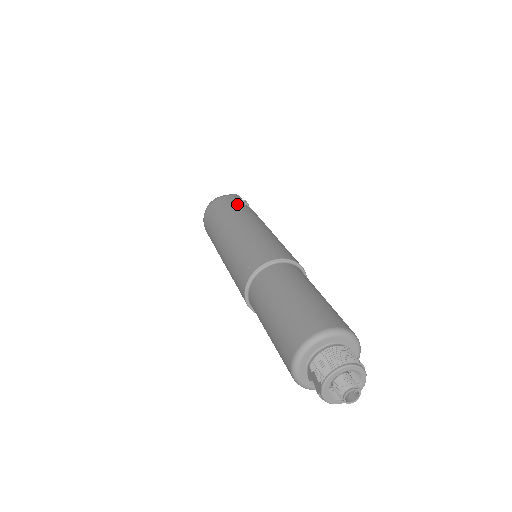
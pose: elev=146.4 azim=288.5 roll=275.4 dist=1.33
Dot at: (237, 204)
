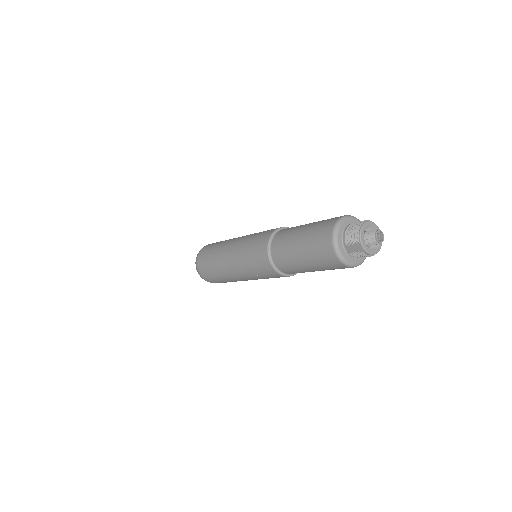
Dot at: (217, 242)
